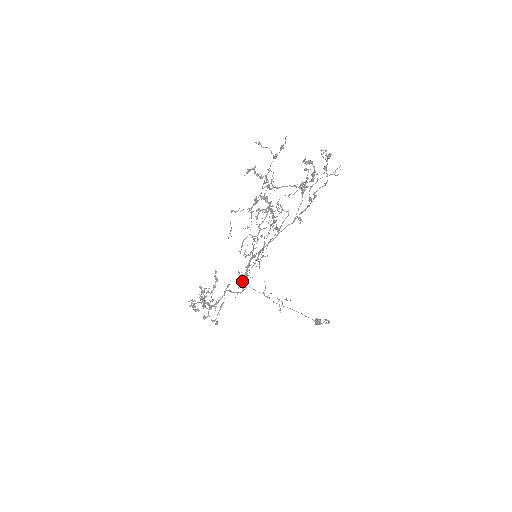
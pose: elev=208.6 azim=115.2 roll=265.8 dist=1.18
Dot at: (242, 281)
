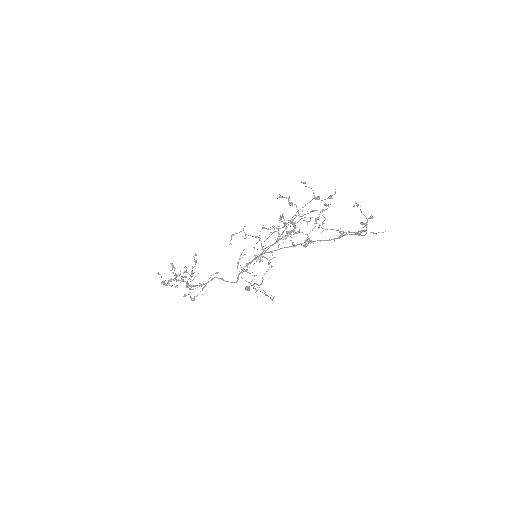
Dot at: (239, 274)
